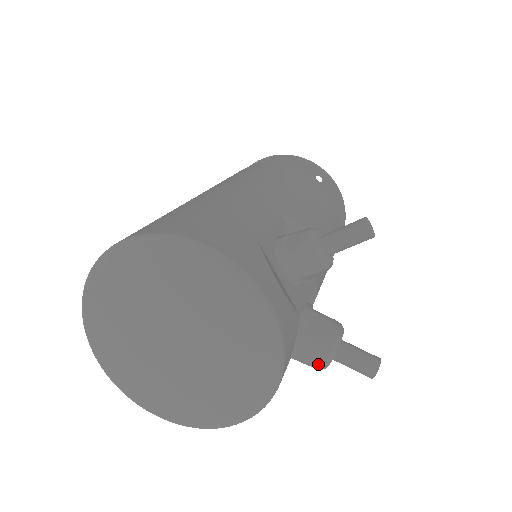
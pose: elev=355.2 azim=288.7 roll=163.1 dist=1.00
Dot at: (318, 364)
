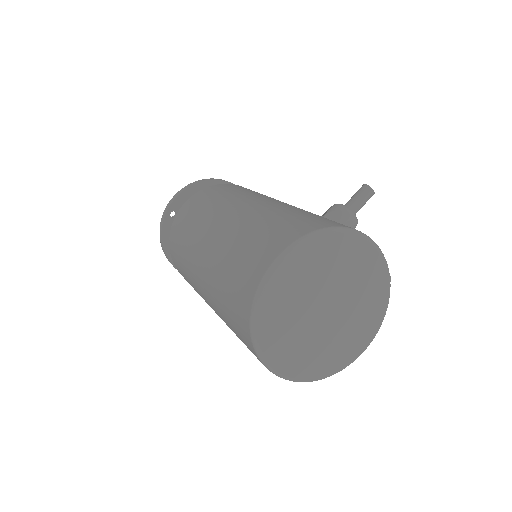
Dot at: occluded
